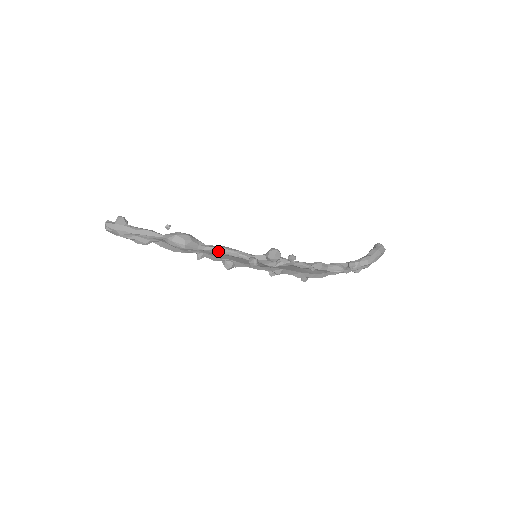
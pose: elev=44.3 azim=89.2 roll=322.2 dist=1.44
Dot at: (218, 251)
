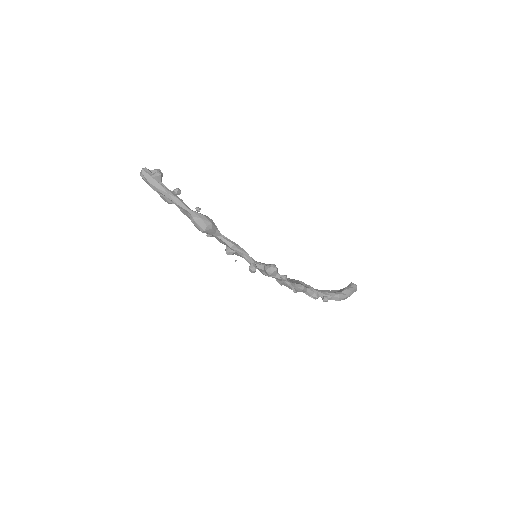
Dot at: (229, 246)
